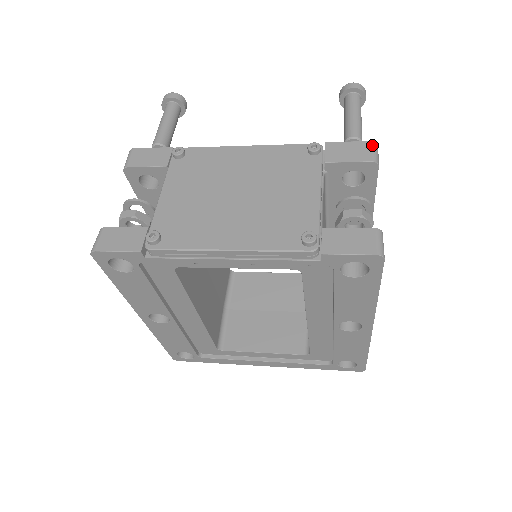
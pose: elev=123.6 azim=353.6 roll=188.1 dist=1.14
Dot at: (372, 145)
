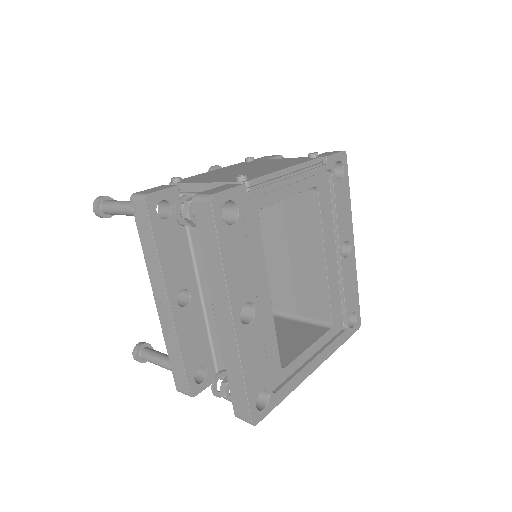
Dot at: occluded
